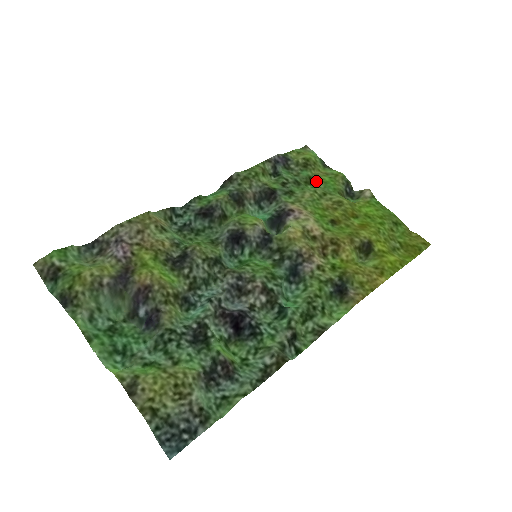
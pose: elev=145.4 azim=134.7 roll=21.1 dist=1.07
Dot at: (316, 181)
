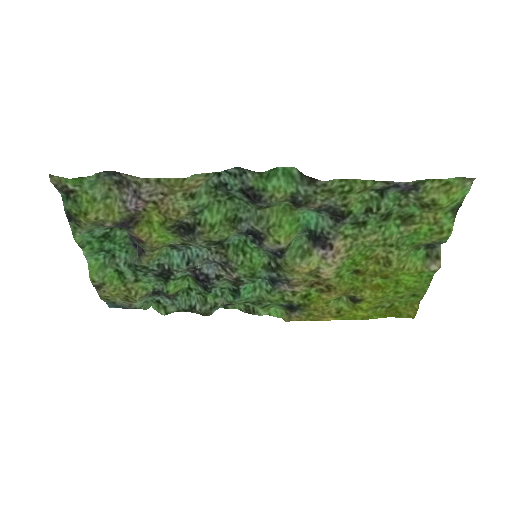
Dot at: (409, 225)
